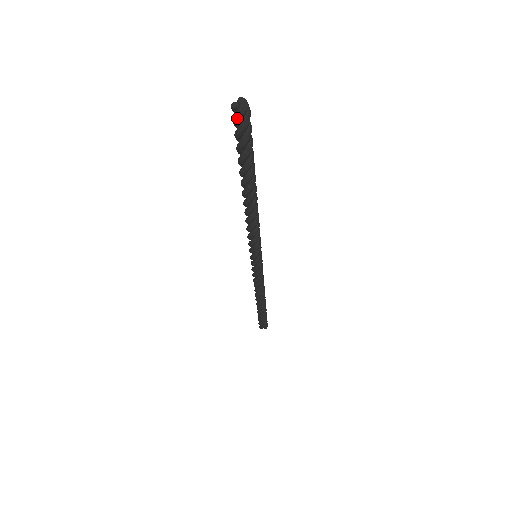
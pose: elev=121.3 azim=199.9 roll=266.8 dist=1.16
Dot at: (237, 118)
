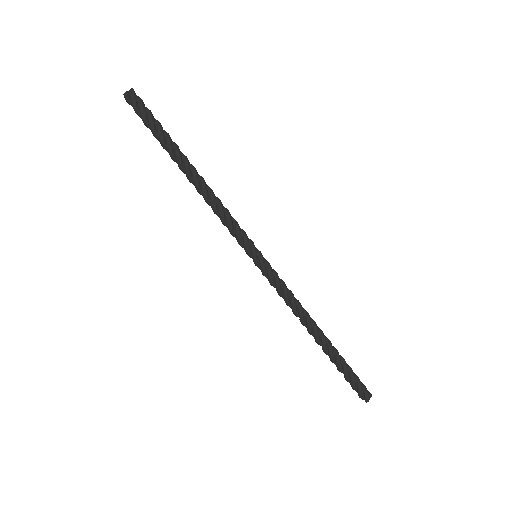
Dot at: (128, 103)
